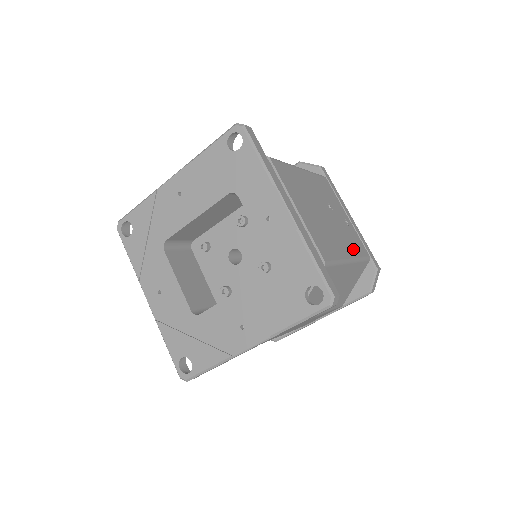
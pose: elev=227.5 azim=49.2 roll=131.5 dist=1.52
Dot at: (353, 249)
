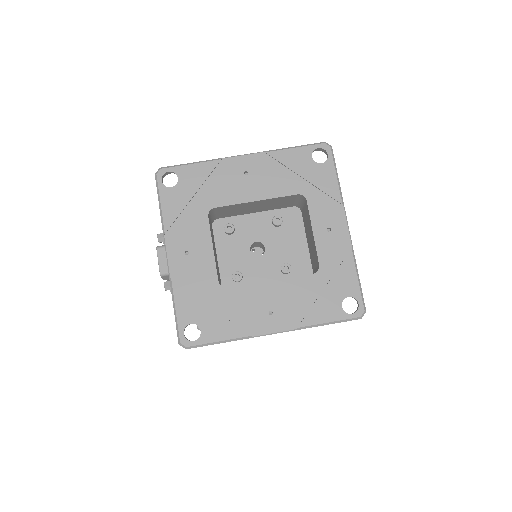
Dot at: occluded
